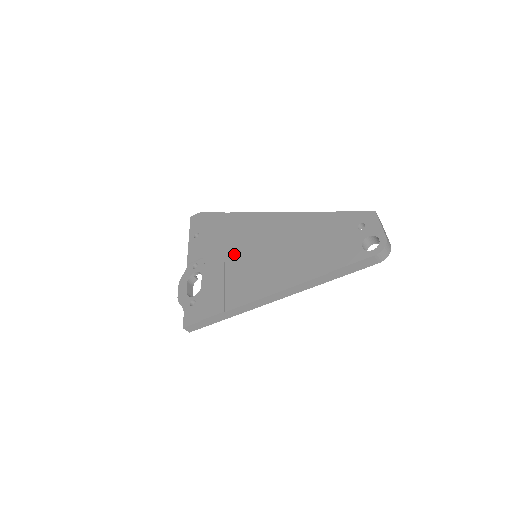
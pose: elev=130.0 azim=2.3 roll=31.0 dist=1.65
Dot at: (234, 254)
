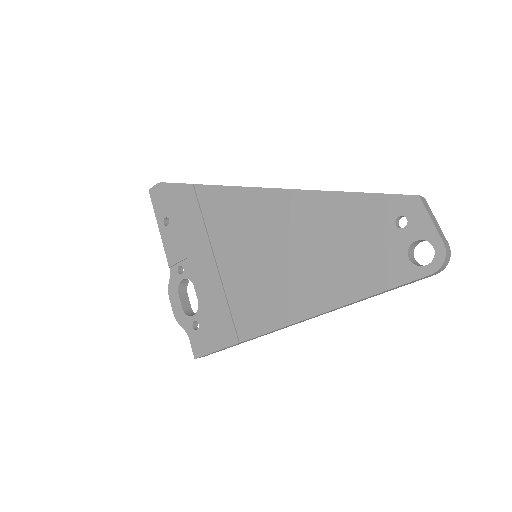
Dot at: (226, 256)
